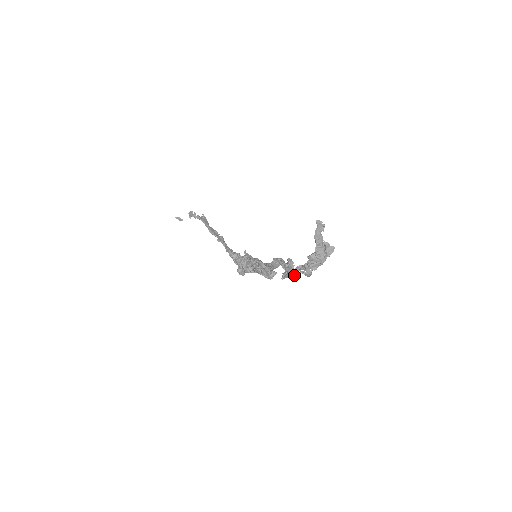
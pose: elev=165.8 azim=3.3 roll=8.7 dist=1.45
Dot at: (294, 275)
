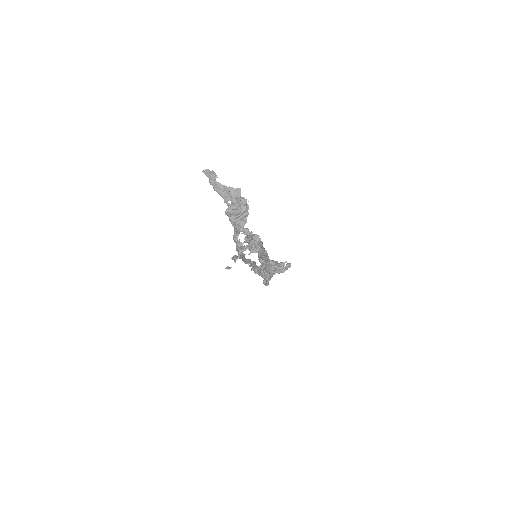
Dot at: (242, 244)
